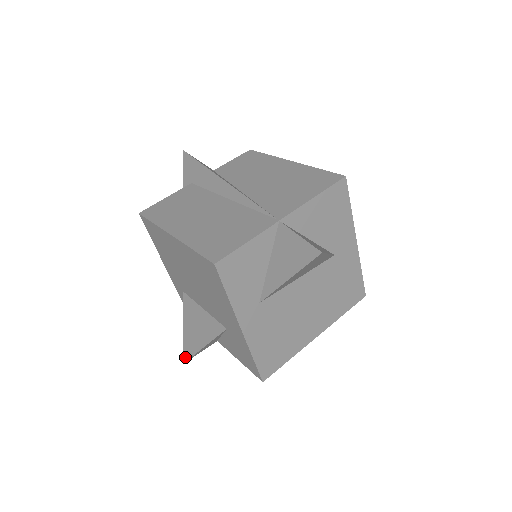
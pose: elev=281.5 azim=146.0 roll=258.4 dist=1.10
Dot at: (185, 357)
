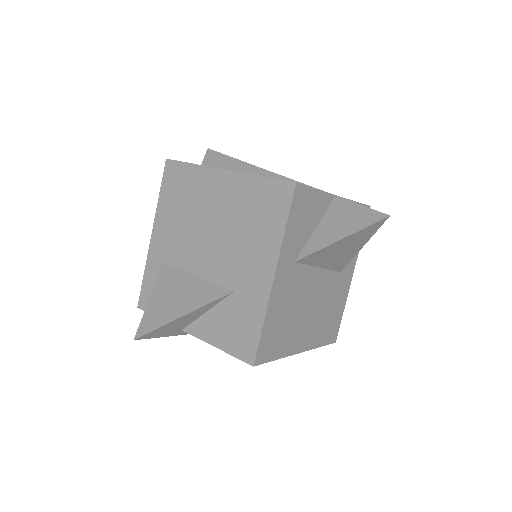
Dot at: (142, 331)
